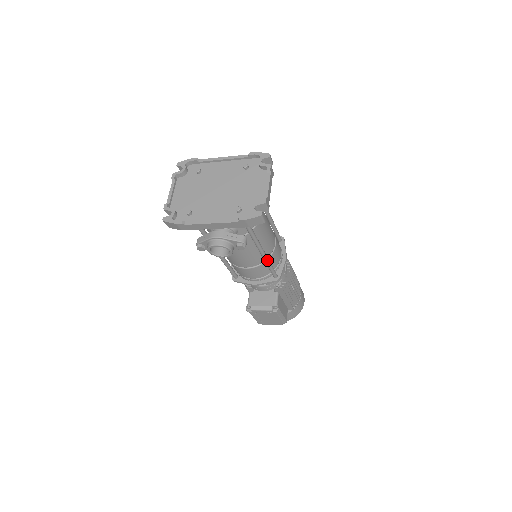
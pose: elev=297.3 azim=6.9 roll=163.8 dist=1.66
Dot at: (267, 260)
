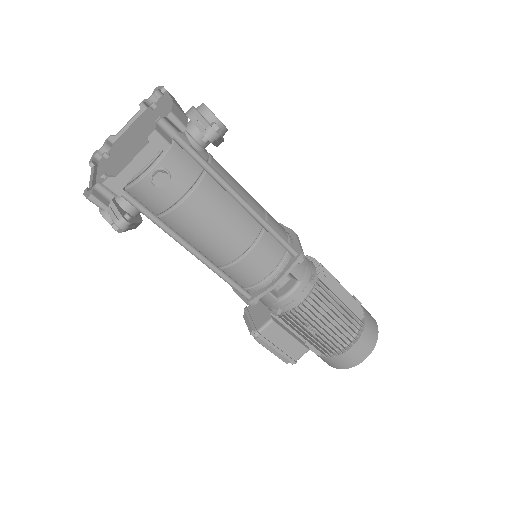
Dot at: (210, 267)
